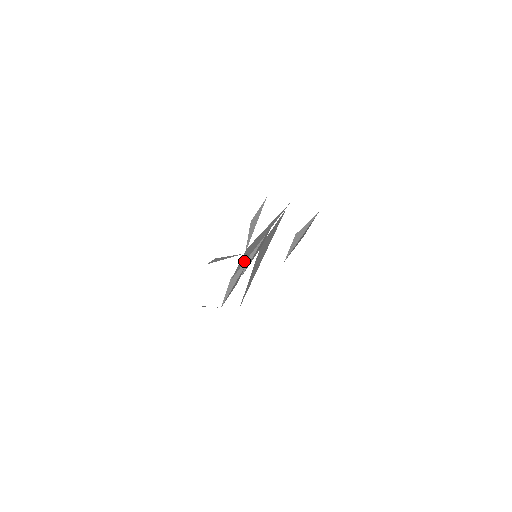
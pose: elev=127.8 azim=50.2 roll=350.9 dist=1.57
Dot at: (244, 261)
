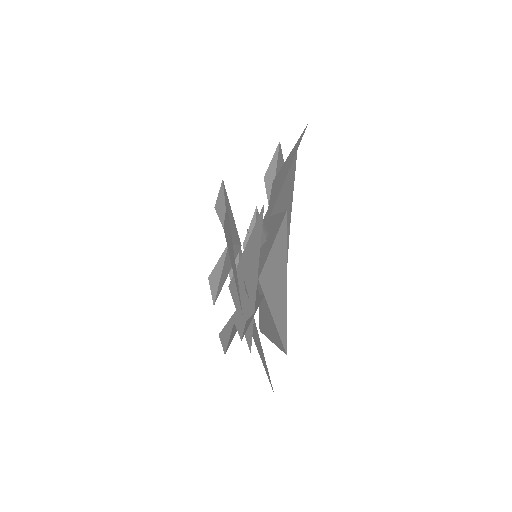
Dot at: (284, 322)
